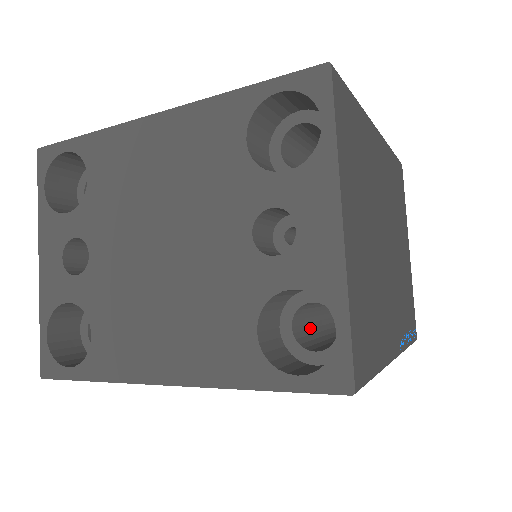
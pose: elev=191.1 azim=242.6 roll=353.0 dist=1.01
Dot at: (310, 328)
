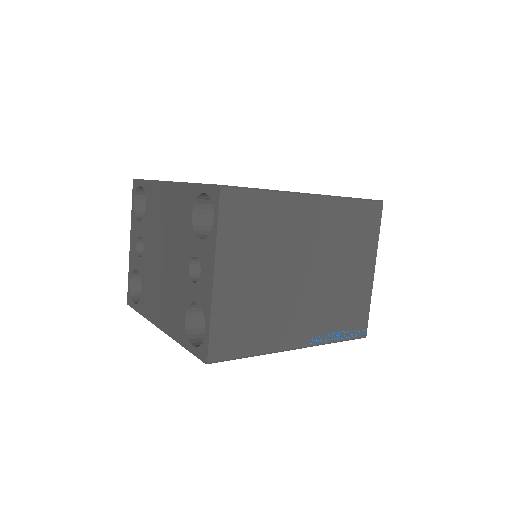
Dot at: occluded
